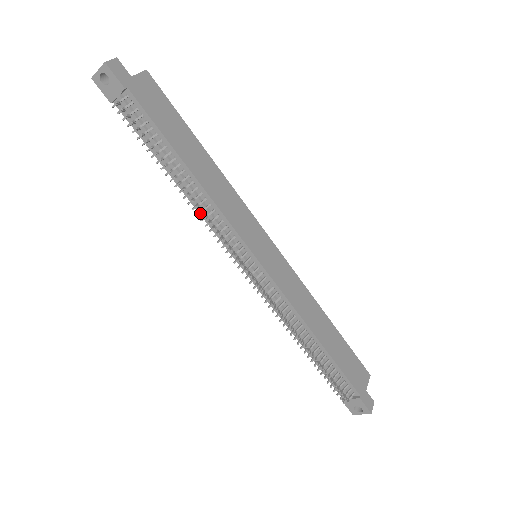
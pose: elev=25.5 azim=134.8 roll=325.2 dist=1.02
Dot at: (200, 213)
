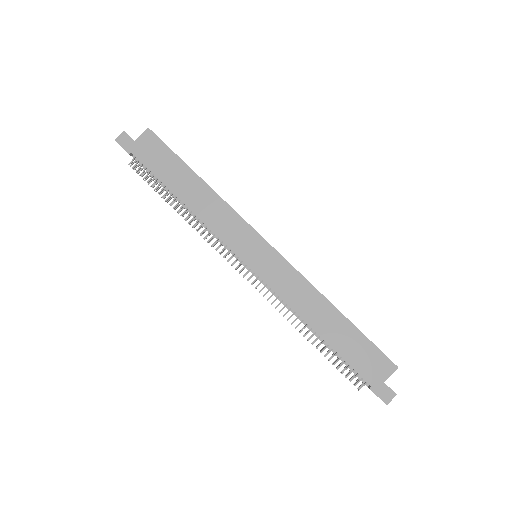
Dot at: occluded
